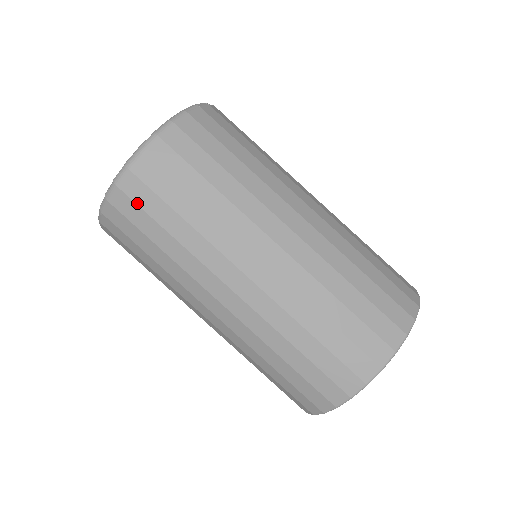
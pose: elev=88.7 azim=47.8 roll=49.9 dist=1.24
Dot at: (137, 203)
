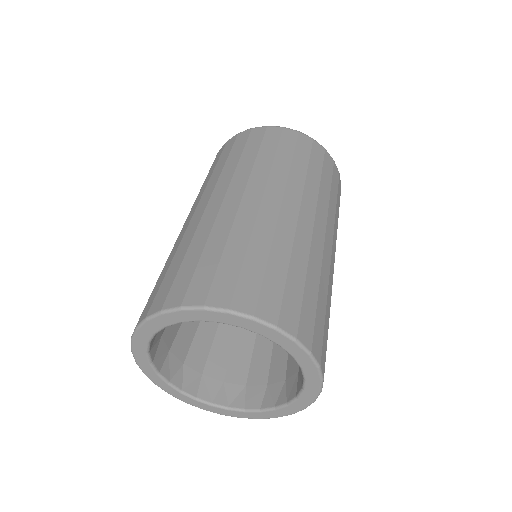
Dot at: (281, 138)
